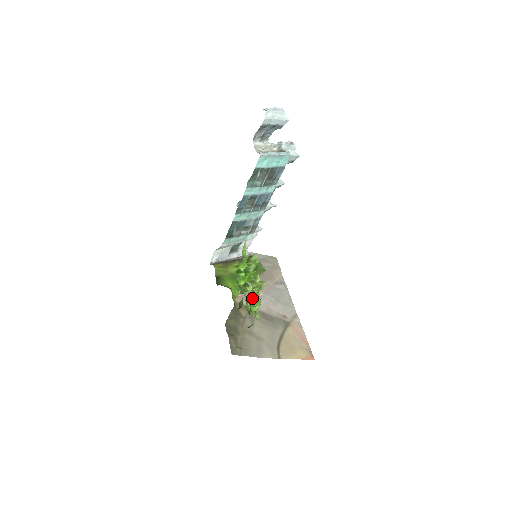
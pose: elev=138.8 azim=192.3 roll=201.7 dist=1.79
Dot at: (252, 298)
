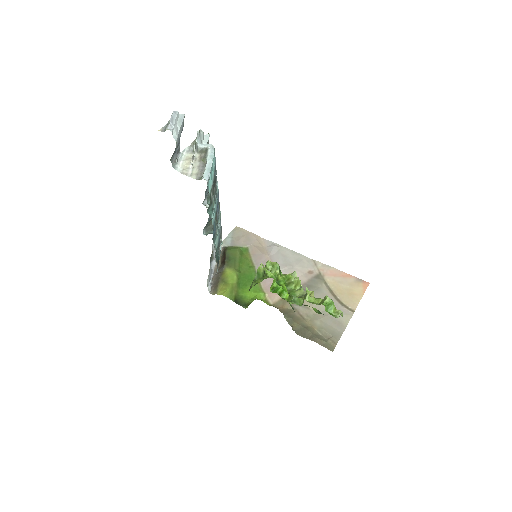
Dot at: (325, 305)
